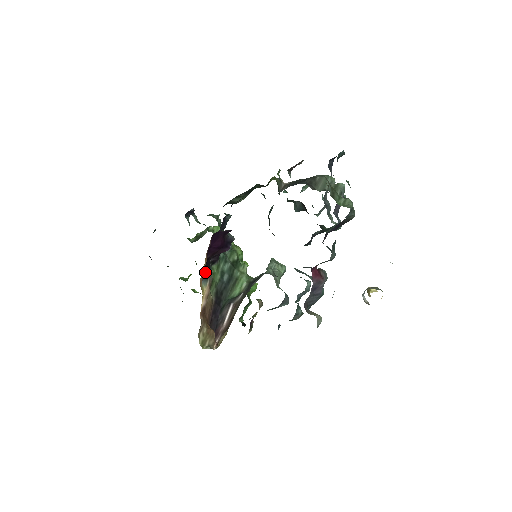
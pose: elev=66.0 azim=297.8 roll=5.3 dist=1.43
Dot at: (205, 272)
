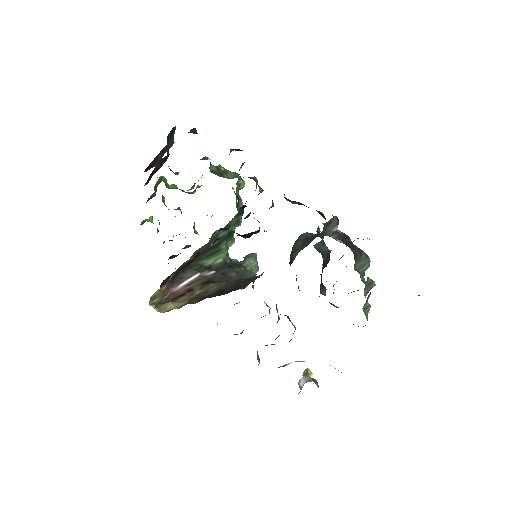
Dot at: (213, 242)
